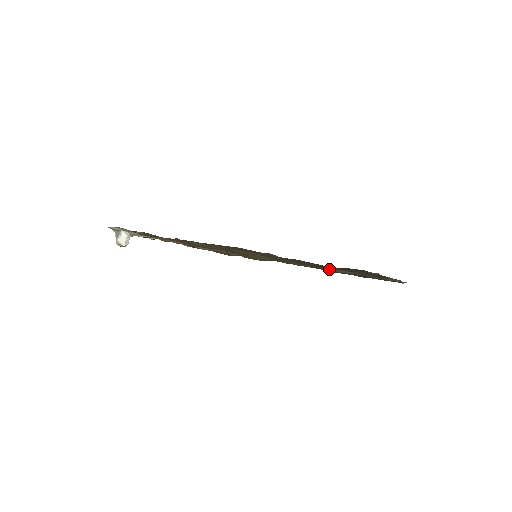
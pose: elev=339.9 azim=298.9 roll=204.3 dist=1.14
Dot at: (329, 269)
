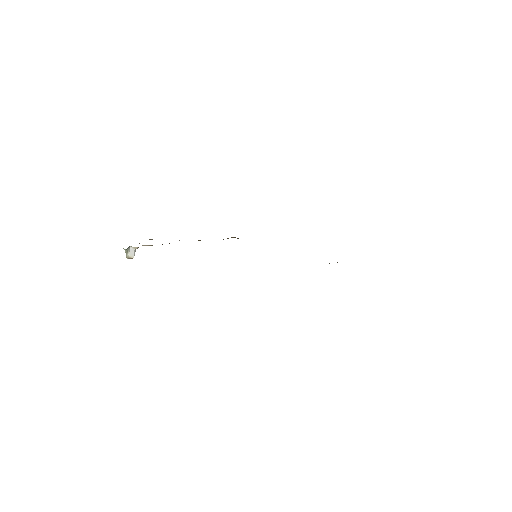
Dot at: occluded
